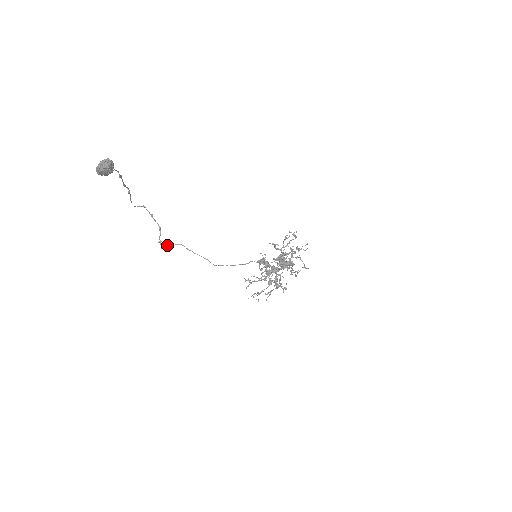
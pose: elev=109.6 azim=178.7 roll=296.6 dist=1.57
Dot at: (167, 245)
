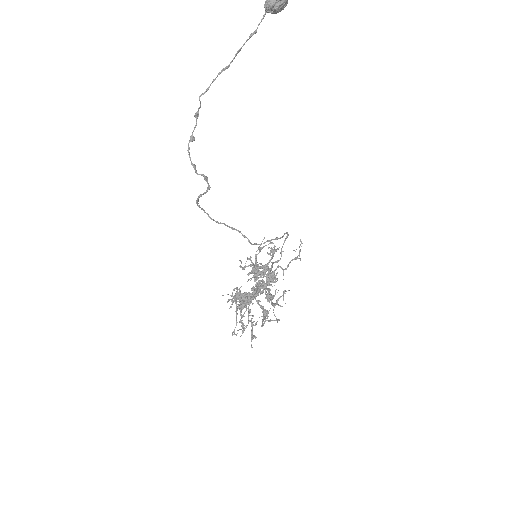
Dot at: (199, 196)
